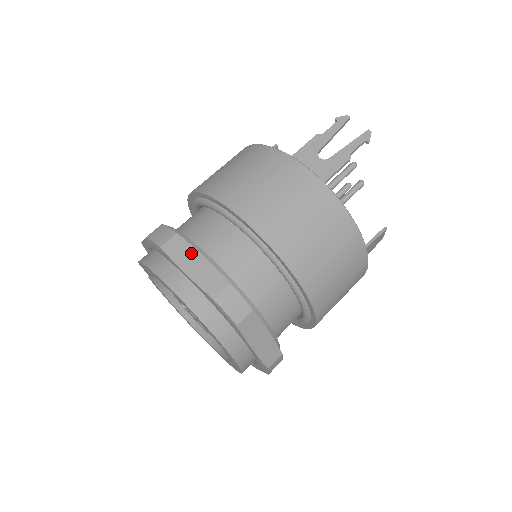
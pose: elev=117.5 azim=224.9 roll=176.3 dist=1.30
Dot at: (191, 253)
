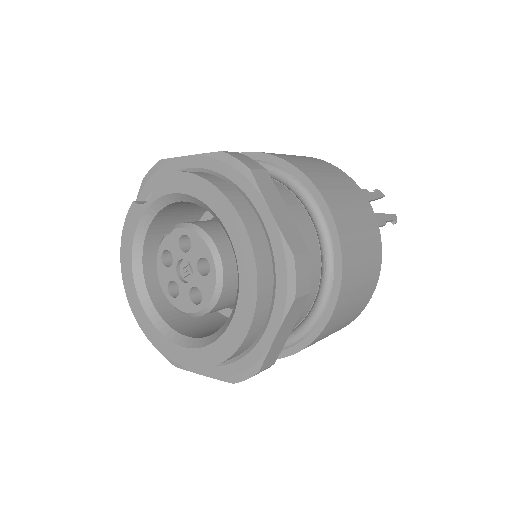
Dot at: (278, 197)
